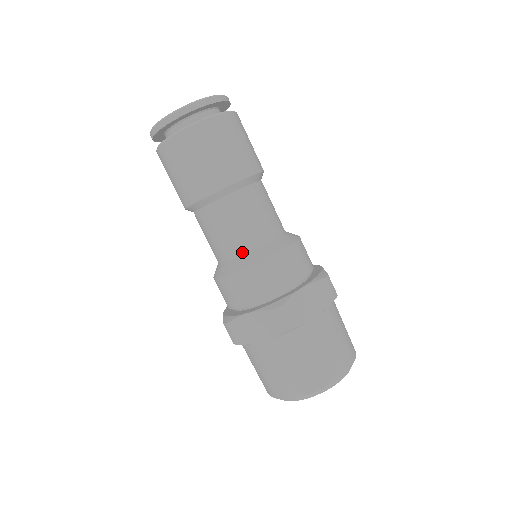
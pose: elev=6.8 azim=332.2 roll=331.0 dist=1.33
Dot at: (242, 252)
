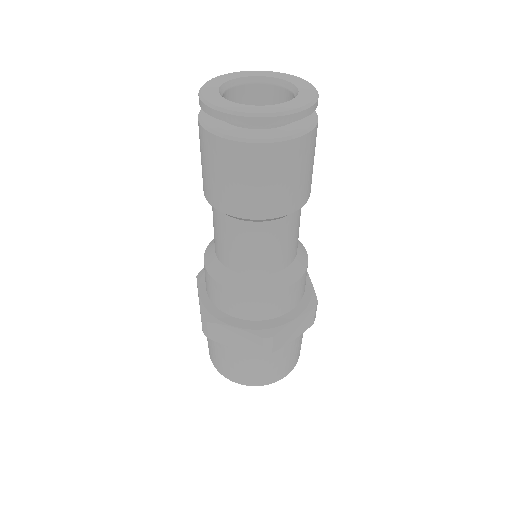
Dot at: (254, 273)
